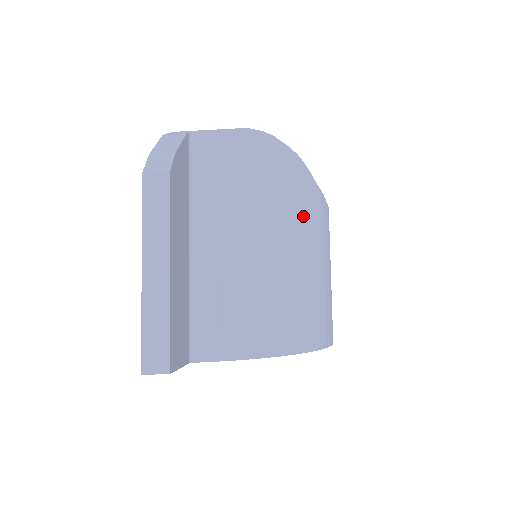
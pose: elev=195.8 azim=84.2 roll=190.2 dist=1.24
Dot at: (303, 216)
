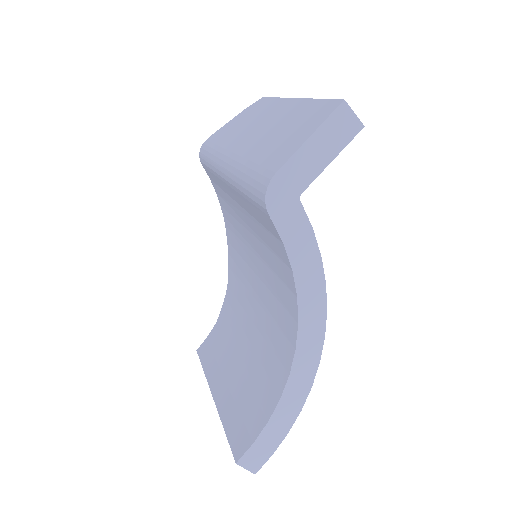
Dot at: occluded
